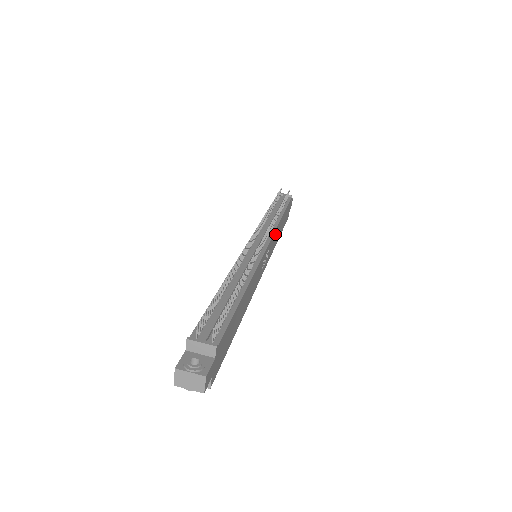
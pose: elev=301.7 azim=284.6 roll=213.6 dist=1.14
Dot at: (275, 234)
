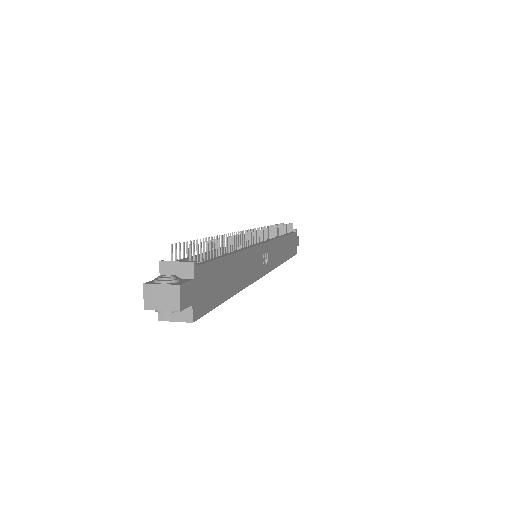
Dot at: (277, 245)
